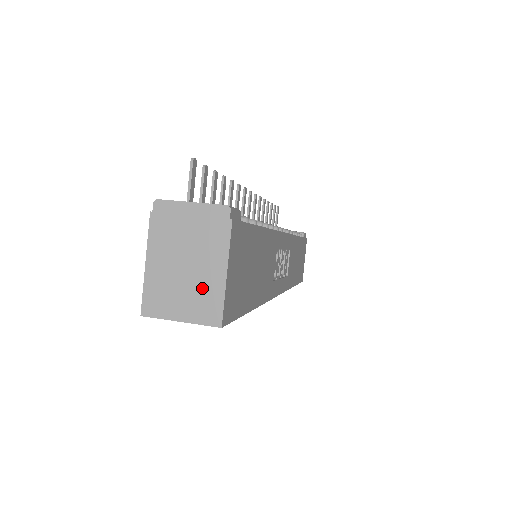
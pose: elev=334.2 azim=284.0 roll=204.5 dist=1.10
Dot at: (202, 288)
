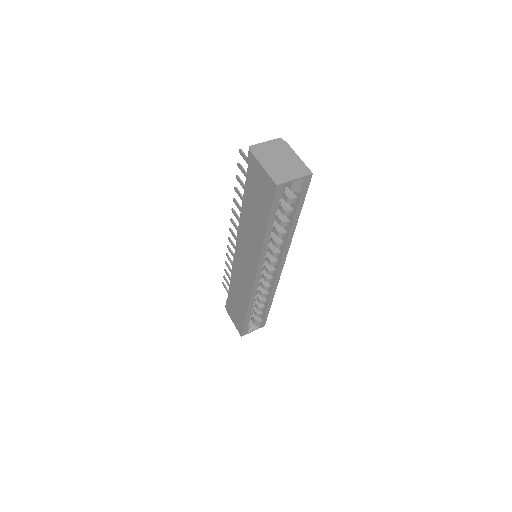
Dot at: (294, 165)
